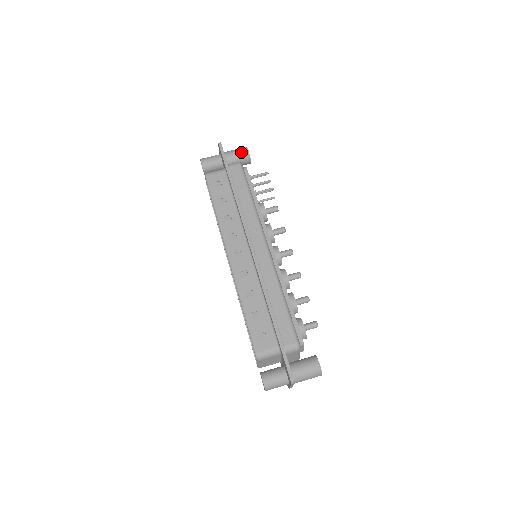
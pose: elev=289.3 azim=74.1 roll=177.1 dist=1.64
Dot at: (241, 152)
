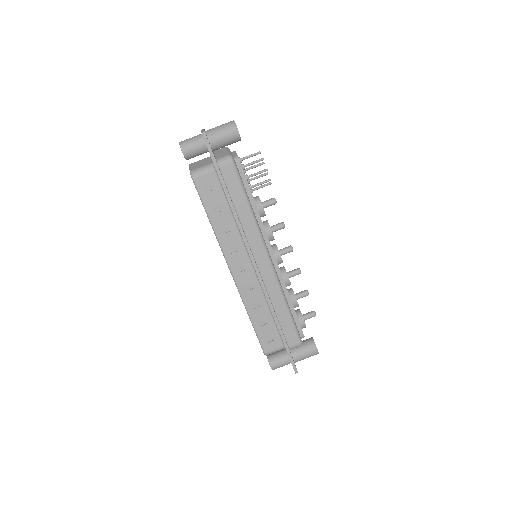
Dot at: (230, 134)
